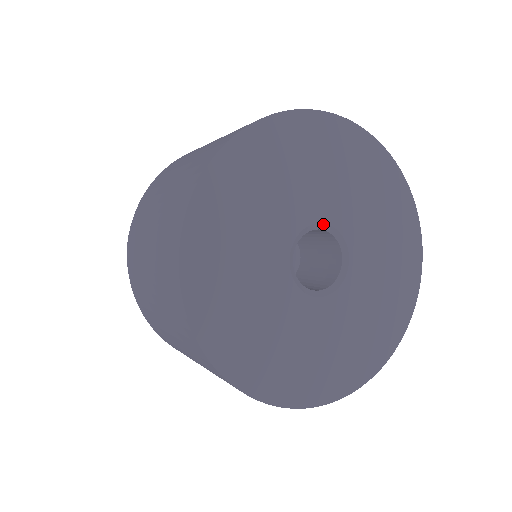
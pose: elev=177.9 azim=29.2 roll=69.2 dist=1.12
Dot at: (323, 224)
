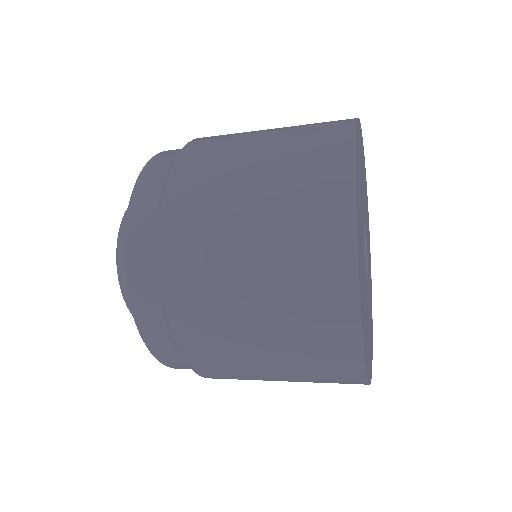
Dot at: occluded
